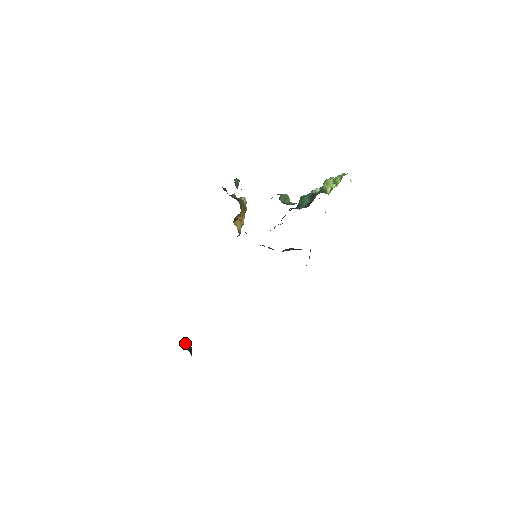
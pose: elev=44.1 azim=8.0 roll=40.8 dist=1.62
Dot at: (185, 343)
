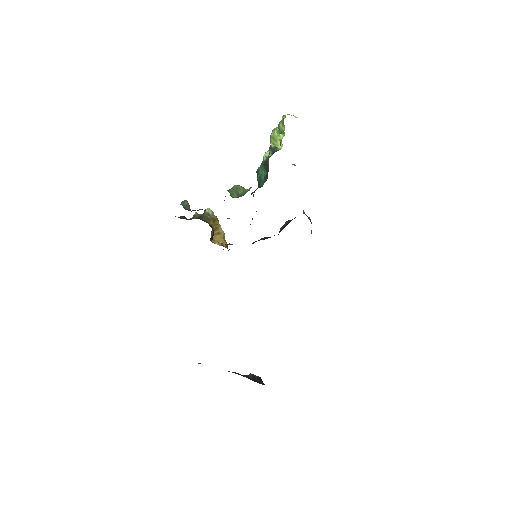
Dot at: (249, 378)
